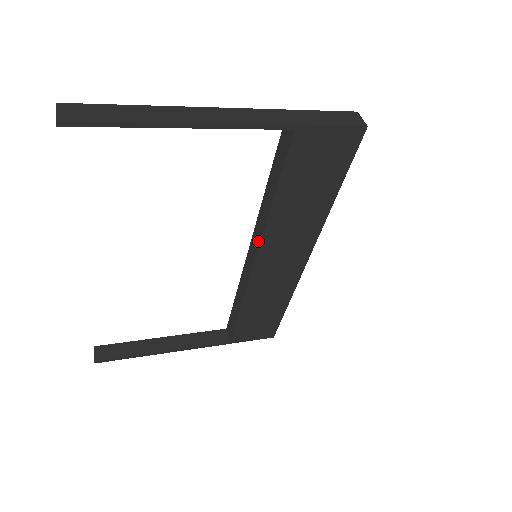
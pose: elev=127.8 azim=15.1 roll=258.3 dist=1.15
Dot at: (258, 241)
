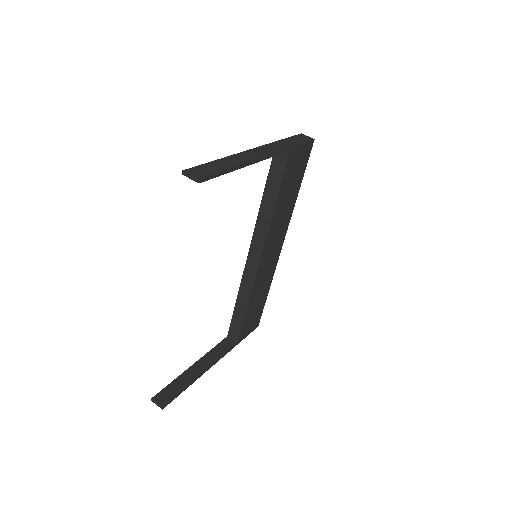
Dot at: (262, 241)
